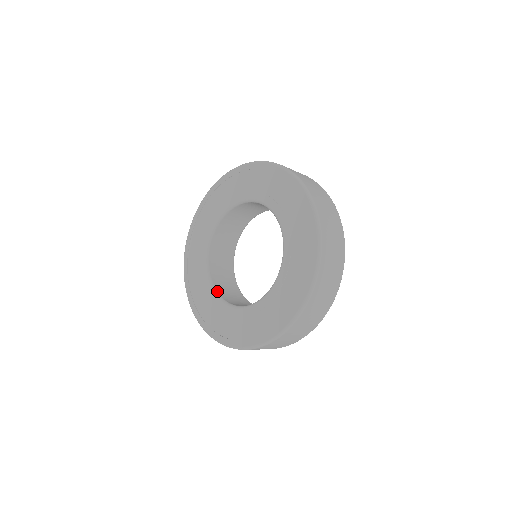
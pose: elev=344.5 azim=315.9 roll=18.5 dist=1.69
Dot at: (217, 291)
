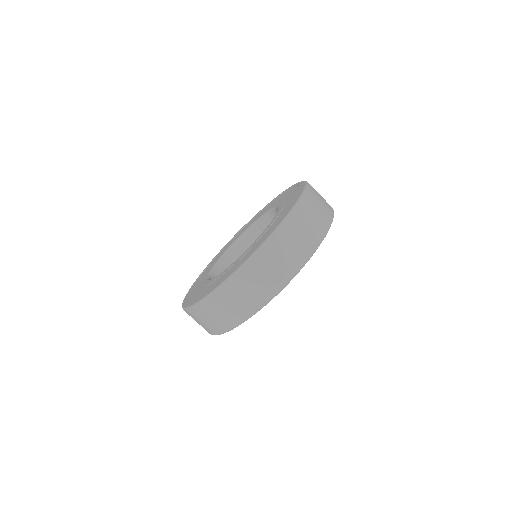
Dot at: occluded
